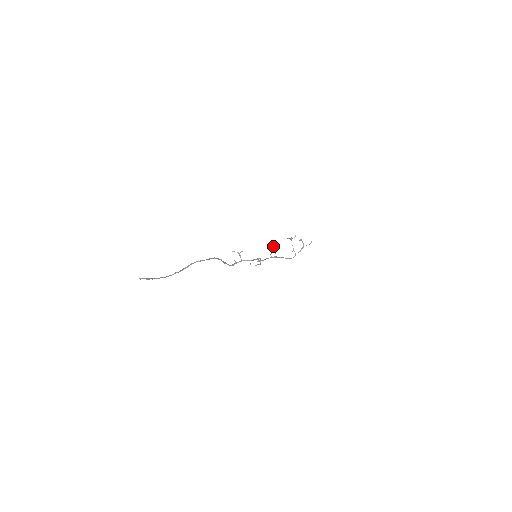
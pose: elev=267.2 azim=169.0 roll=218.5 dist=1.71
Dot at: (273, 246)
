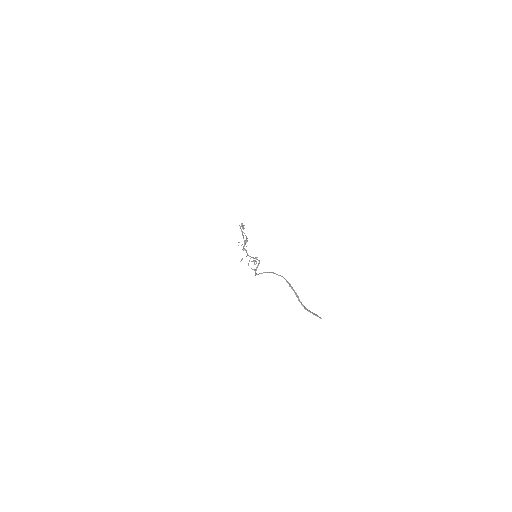
Dot at: (238, 242)
